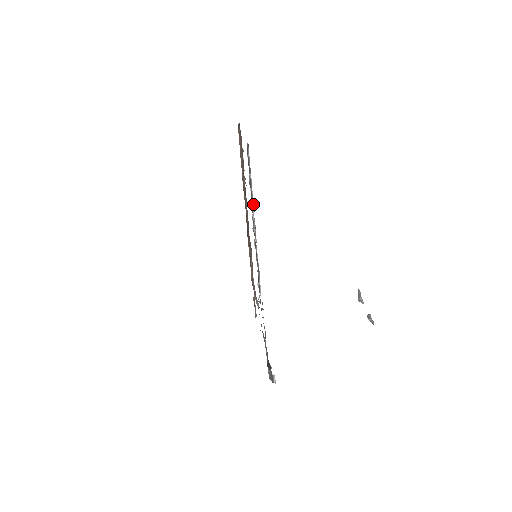
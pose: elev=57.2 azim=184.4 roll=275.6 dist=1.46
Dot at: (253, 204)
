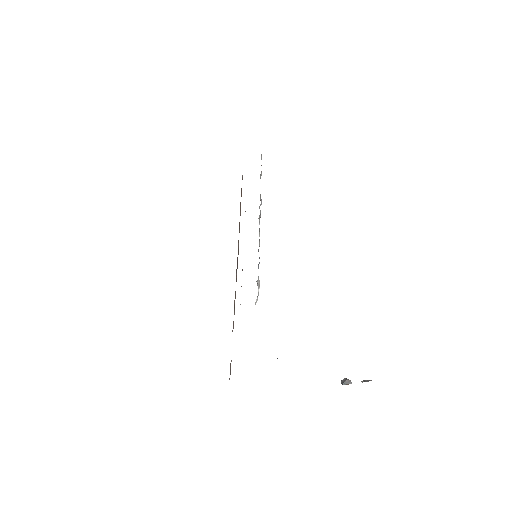
Dot at: (260, 200)
